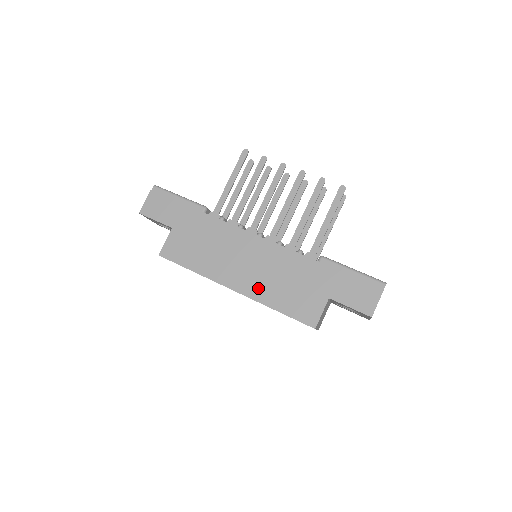
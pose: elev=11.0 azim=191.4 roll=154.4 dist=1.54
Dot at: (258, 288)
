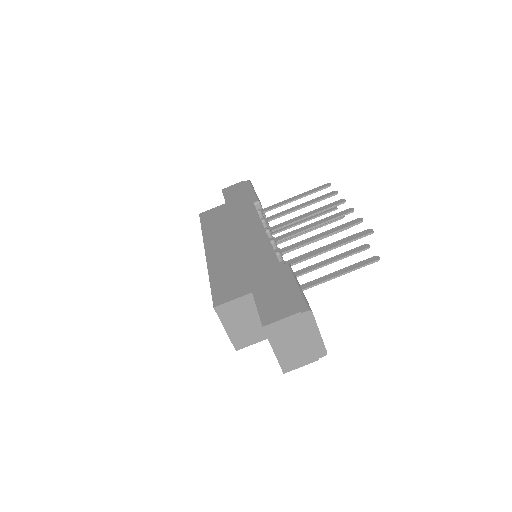
Dot at: (220, 259)
